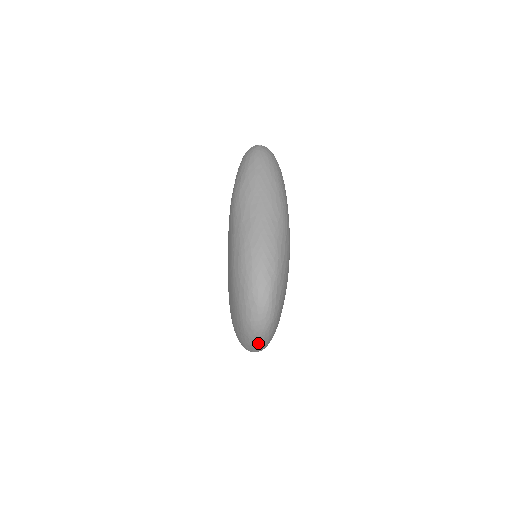
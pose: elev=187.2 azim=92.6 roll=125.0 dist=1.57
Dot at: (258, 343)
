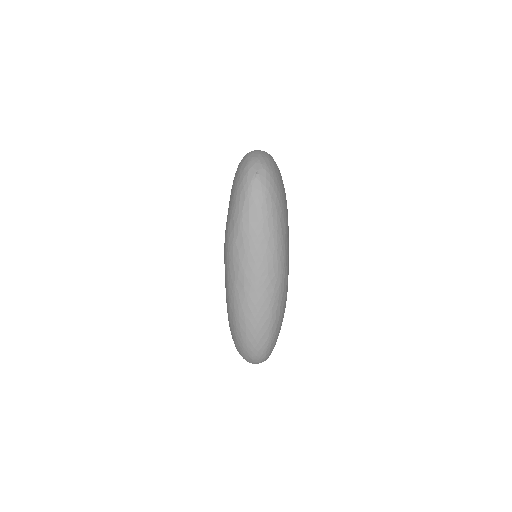
Dot at: occluded
